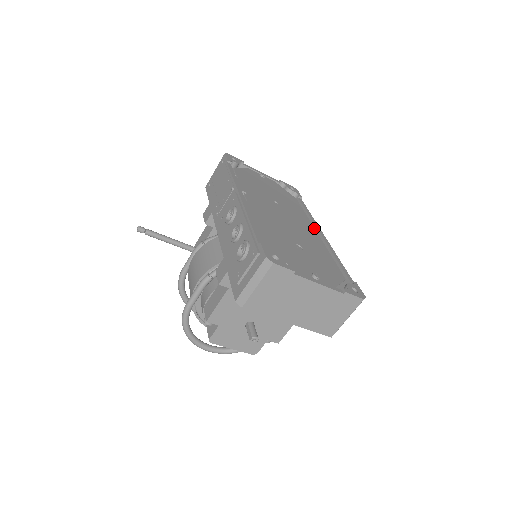
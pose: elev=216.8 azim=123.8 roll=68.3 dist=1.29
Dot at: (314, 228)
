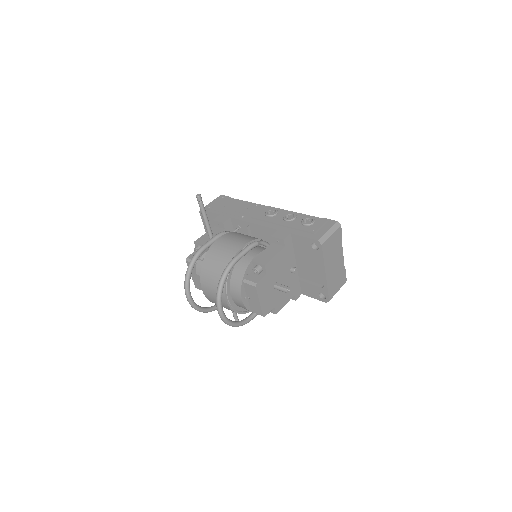
Dot at: occluded
